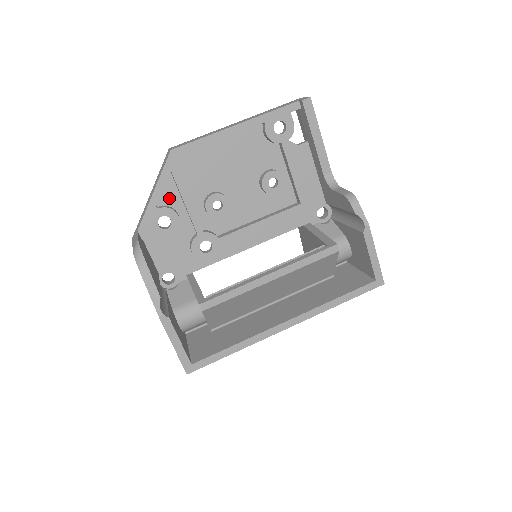
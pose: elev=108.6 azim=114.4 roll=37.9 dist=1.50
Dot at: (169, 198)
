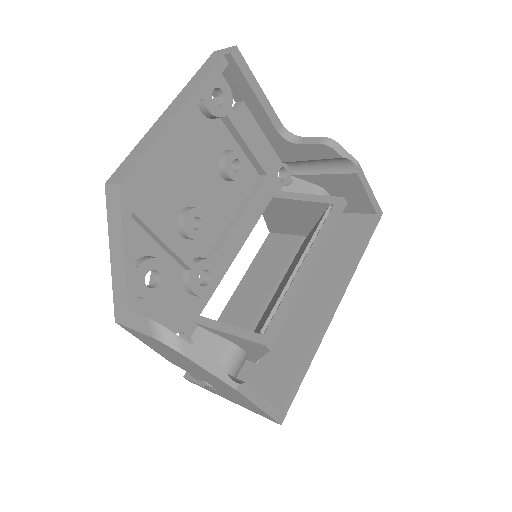
Dot at: (139, 246)
